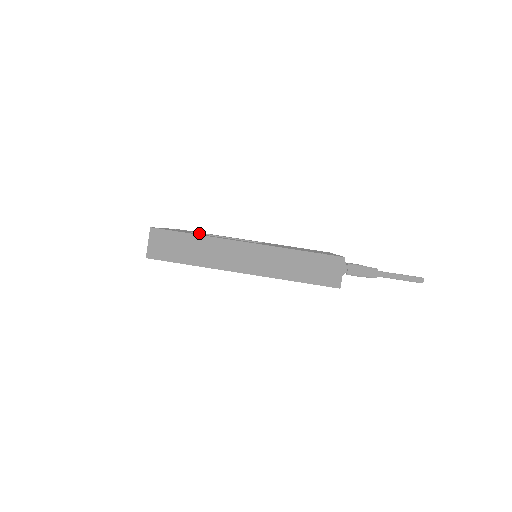
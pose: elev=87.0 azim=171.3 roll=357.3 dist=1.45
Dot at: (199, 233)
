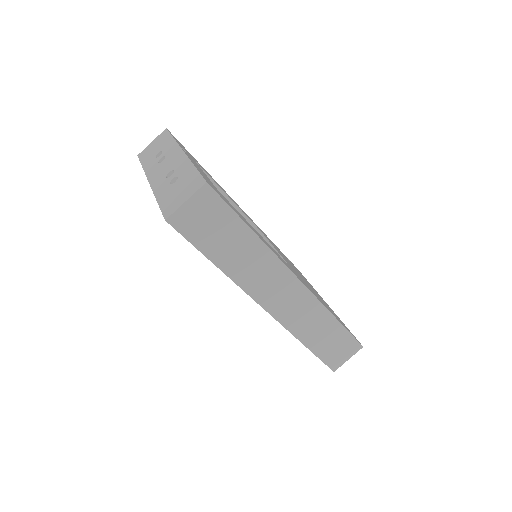
Dot at: (203, 170)
